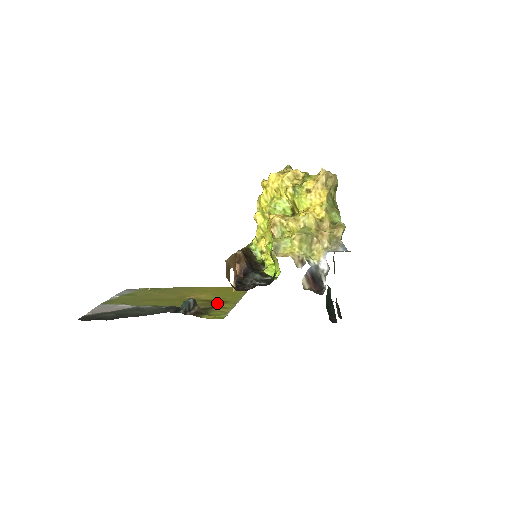
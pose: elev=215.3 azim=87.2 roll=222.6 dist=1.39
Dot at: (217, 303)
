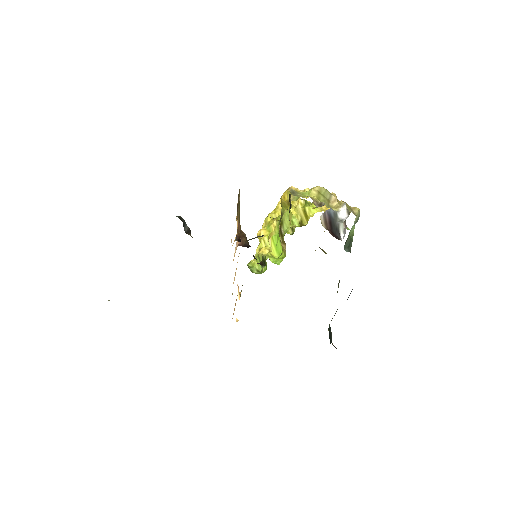
Dot at: occluded
